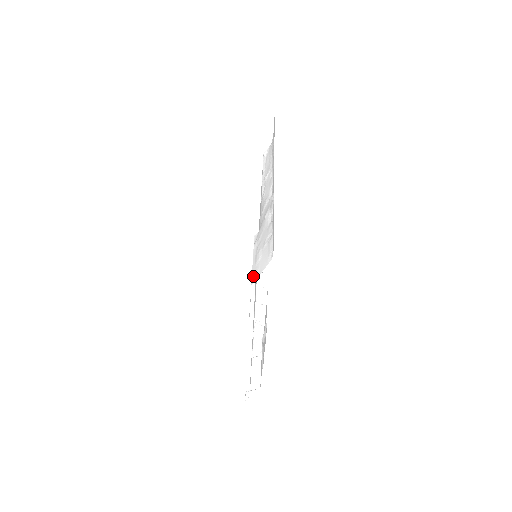
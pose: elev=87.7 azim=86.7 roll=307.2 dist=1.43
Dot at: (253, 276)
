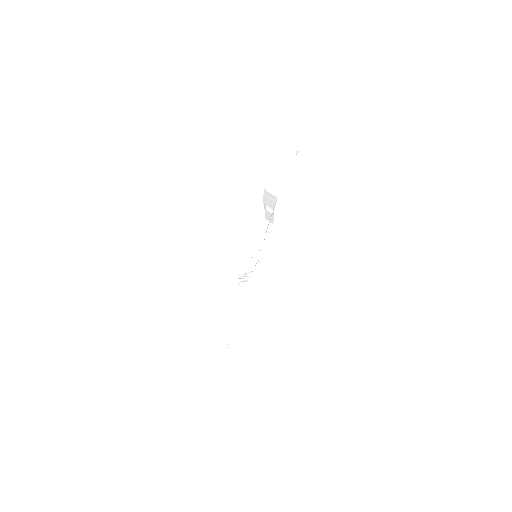
Dot at: occluded
